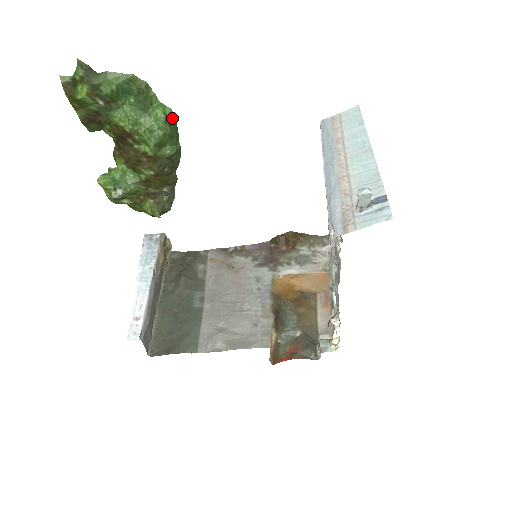
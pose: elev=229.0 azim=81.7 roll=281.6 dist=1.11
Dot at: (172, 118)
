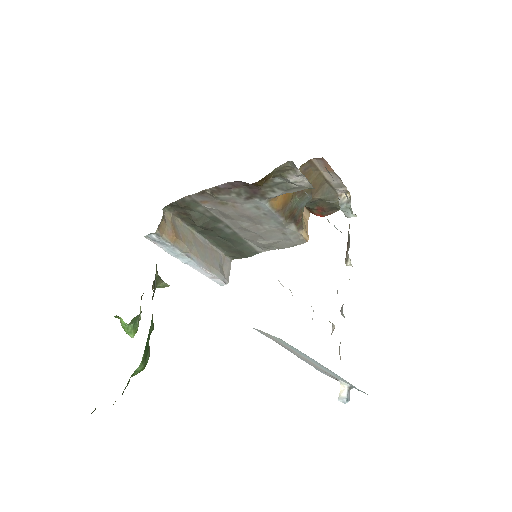
Dot at: (143, 360)
